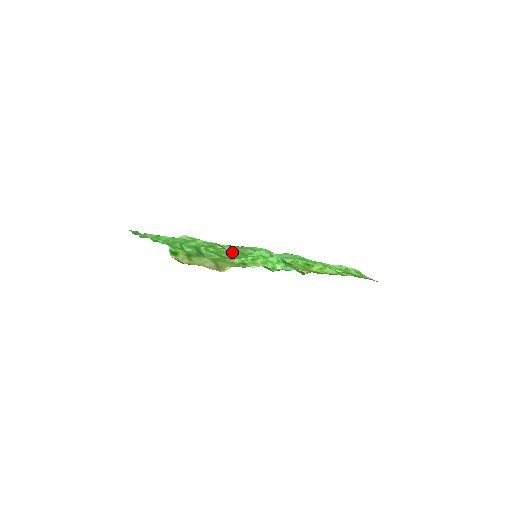
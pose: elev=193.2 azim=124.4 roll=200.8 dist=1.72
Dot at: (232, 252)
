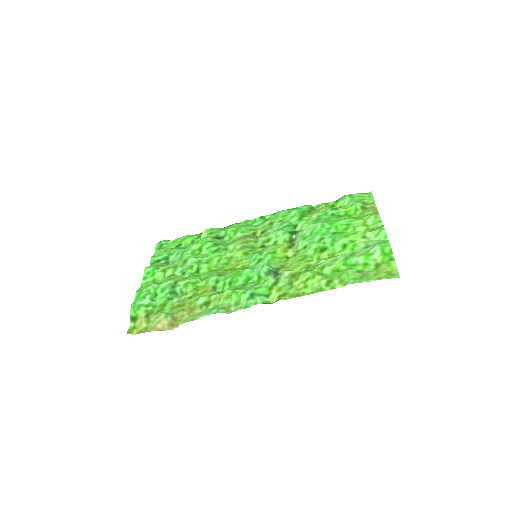
Dot at: (237, 252)
